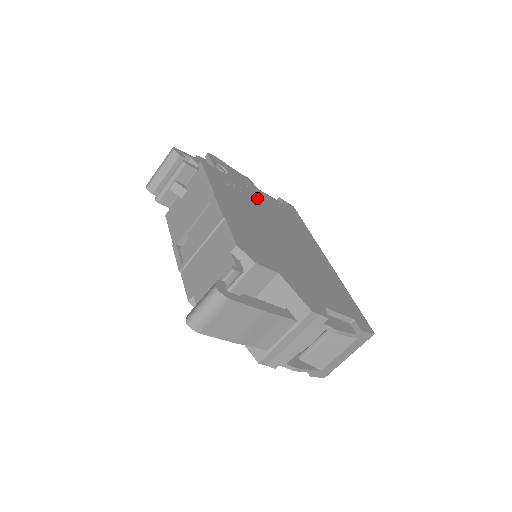
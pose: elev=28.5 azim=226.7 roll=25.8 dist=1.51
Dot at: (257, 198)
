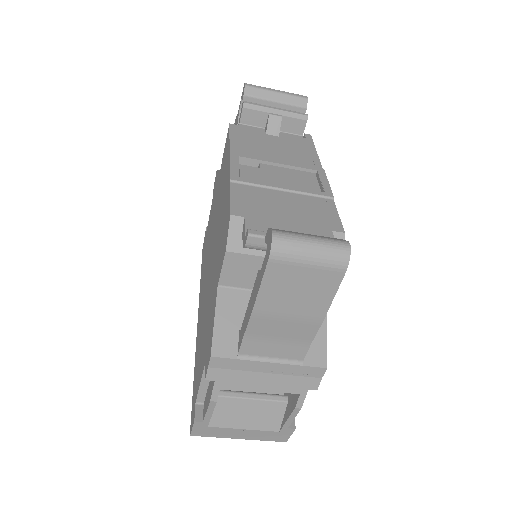
Dot at: occluded
